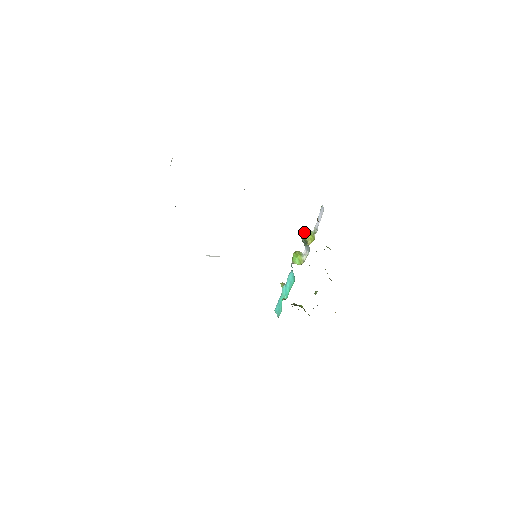
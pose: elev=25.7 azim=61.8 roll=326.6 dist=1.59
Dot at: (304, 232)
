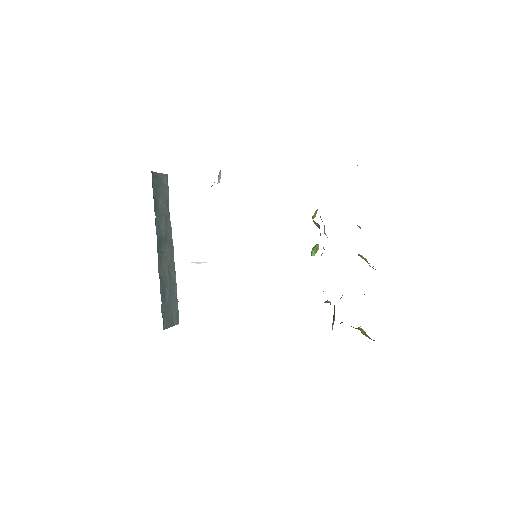
Dot at: occluded
